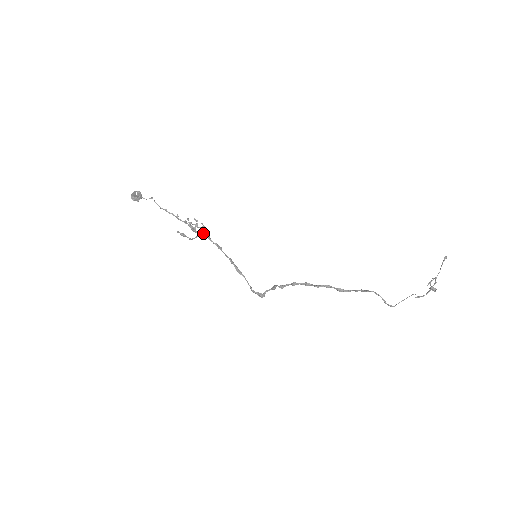
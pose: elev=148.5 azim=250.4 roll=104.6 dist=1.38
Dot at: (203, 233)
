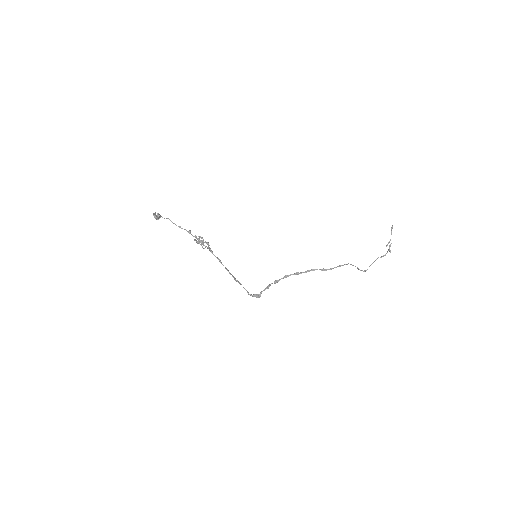
Dot at: (208, 247)
